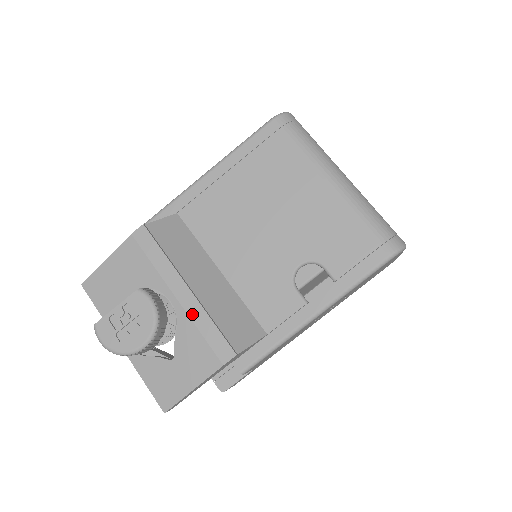
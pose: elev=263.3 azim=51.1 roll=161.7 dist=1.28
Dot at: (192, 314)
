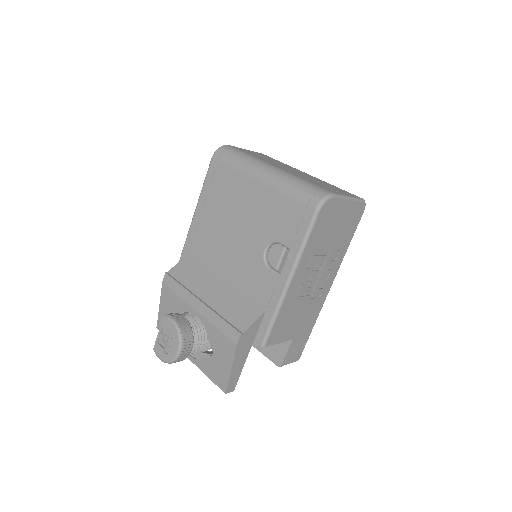
Dot at: (209, 318)
